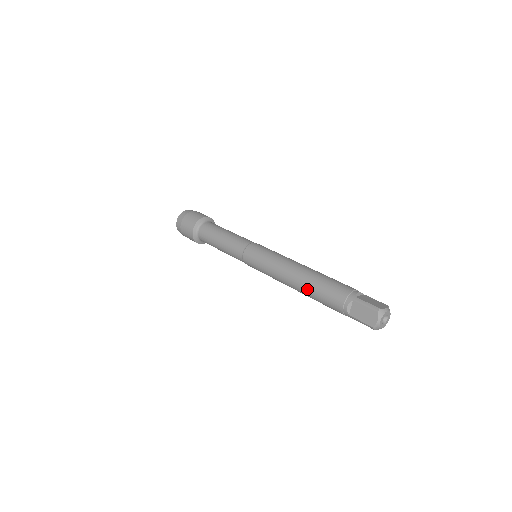
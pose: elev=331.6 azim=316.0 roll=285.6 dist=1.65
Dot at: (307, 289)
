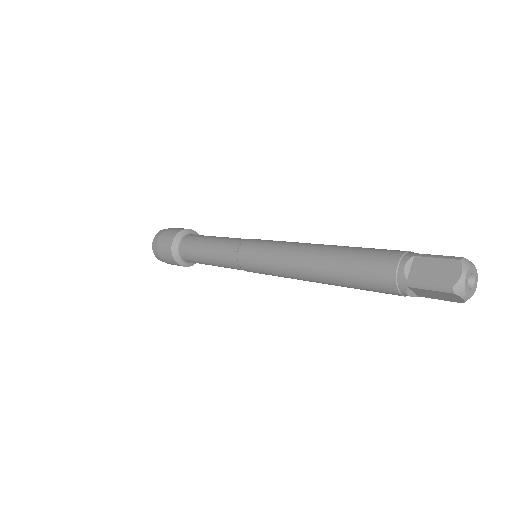
Dot at: (335, 261)
